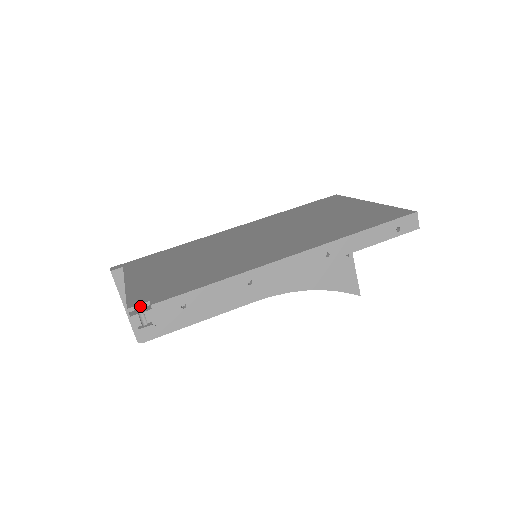
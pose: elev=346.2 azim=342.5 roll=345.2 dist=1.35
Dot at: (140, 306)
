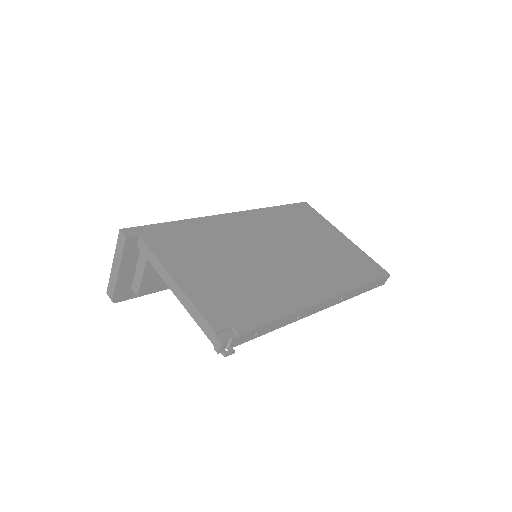
Dot at: (225, 330)
